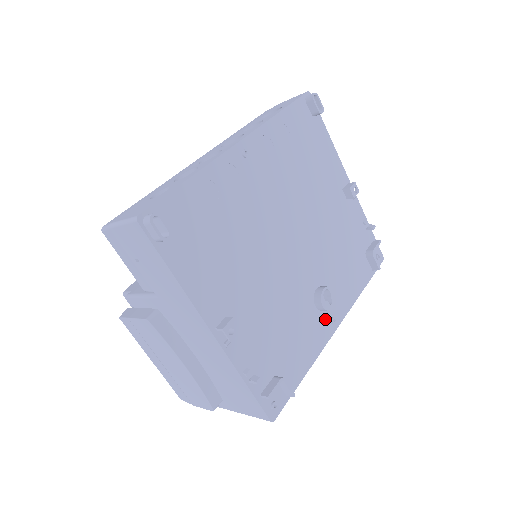
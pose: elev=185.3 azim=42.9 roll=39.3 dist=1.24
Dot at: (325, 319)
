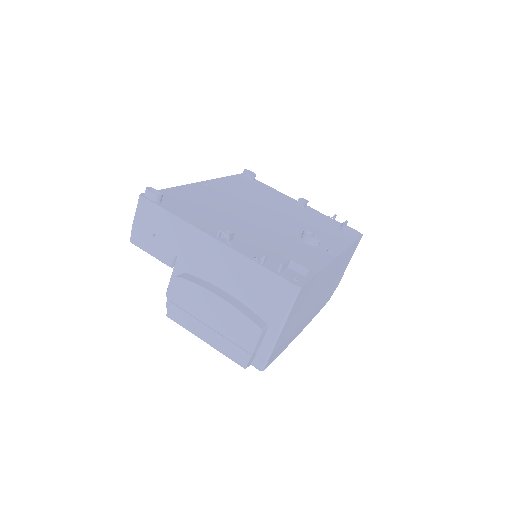
Dot at: (321, 250)
